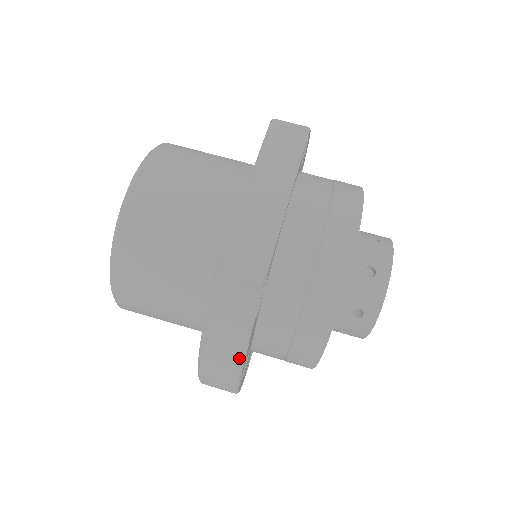
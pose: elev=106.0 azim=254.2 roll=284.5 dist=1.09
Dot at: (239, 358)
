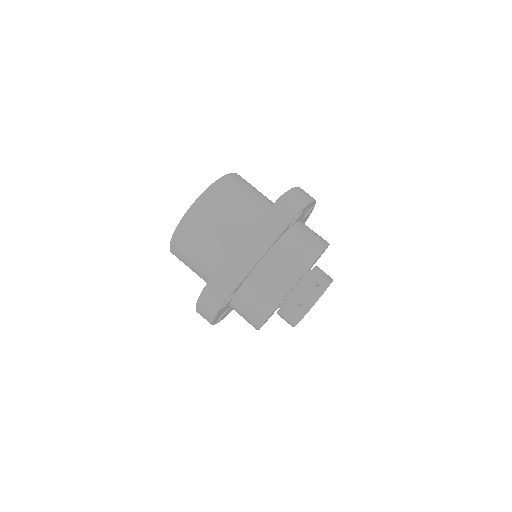
Dot at: (210, 320)
